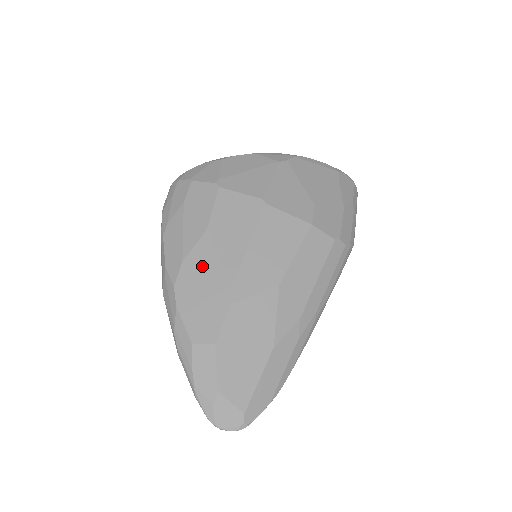
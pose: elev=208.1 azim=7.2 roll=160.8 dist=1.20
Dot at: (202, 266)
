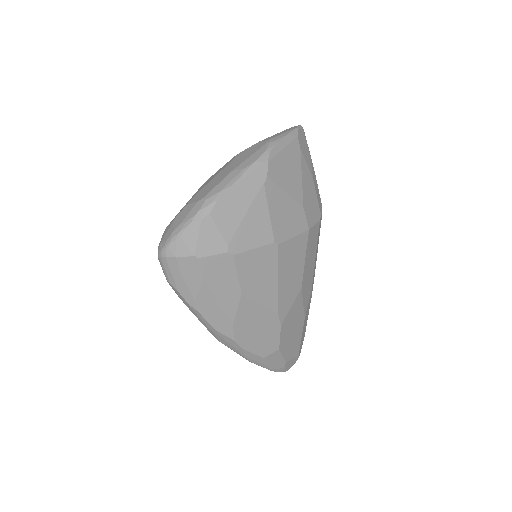
Dot at: (250, 318)
